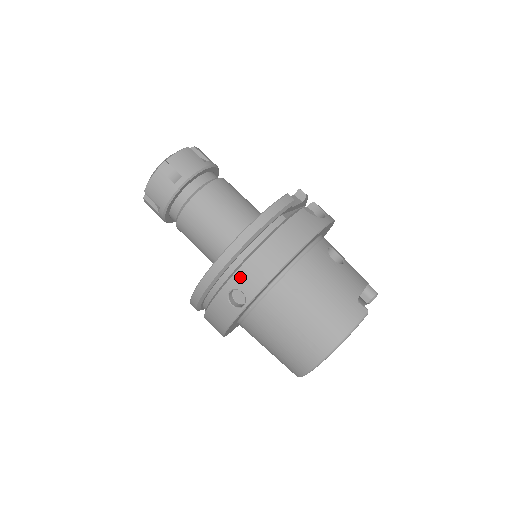
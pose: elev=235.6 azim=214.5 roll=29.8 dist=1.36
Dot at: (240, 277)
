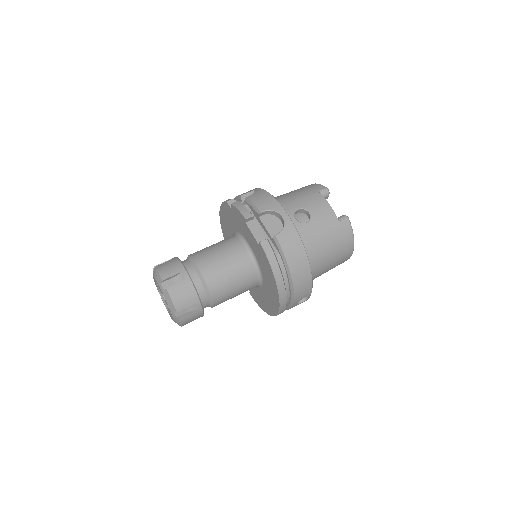
Dot at: (298, 298)
